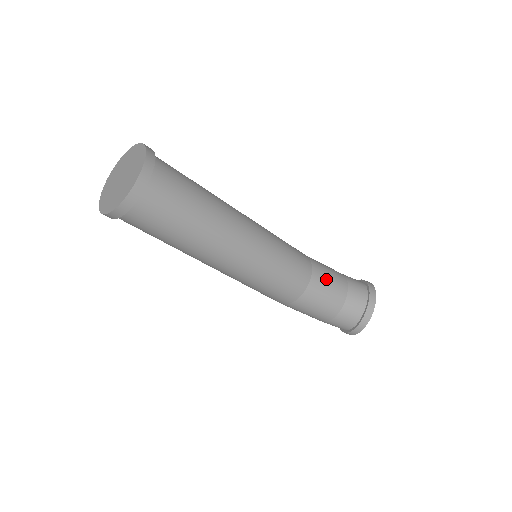
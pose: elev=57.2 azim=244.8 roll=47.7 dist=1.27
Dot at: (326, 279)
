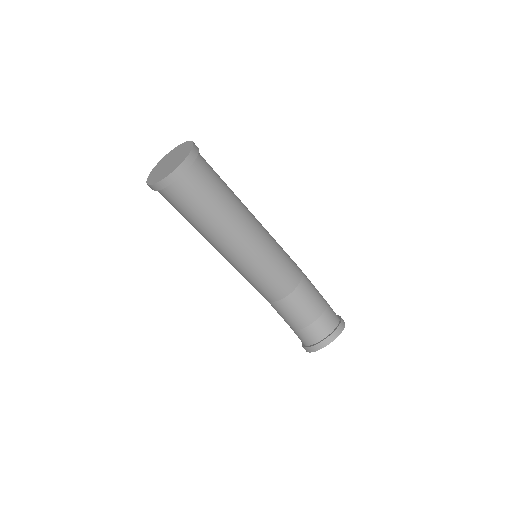
Dot at: (300, 304)
